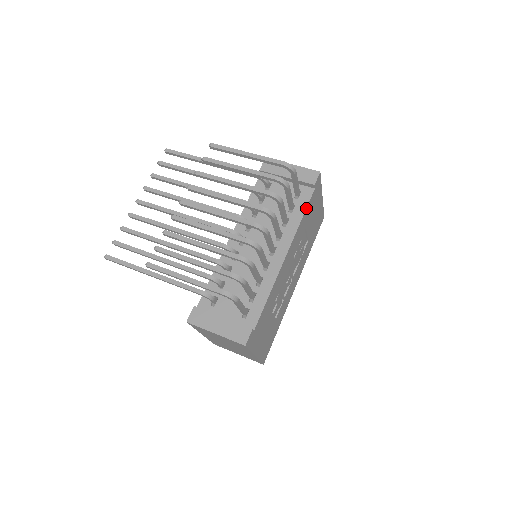
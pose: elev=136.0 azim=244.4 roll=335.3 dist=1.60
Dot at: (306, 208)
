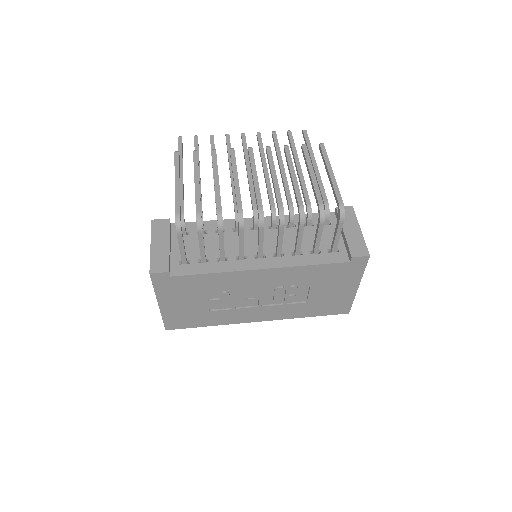
Dot at: (324, 264)
